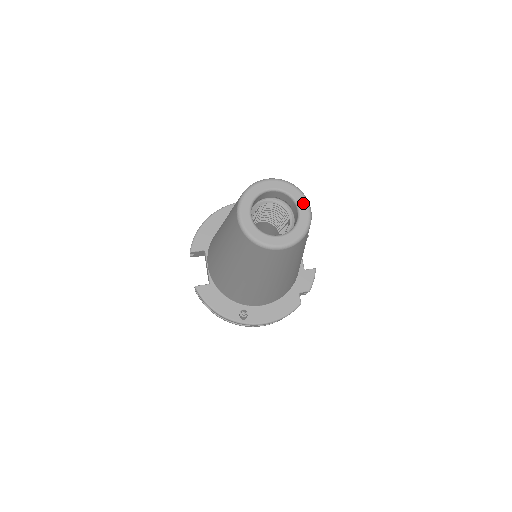
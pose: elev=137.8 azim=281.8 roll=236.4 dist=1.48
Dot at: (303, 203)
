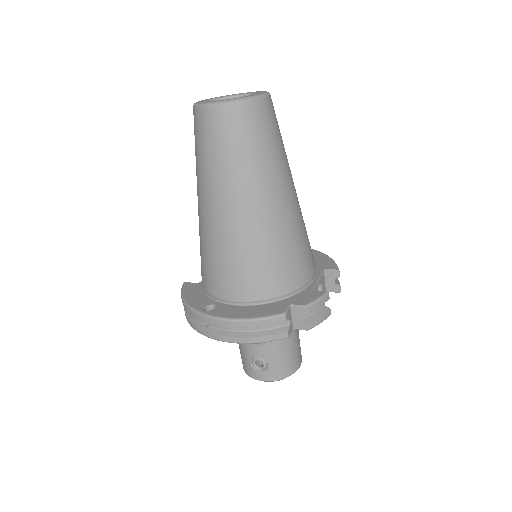
Dot at: (262, 92)
